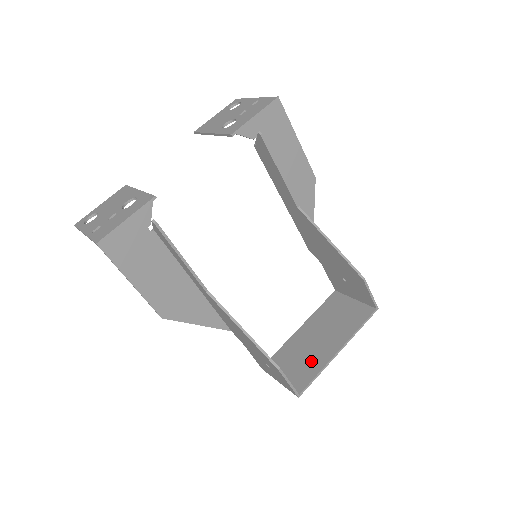
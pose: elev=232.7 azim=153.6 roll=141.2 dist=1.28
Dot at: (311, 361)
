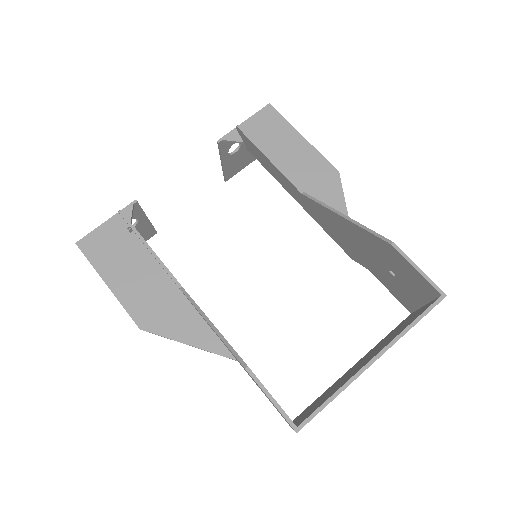
Dot at: (336, 387)
